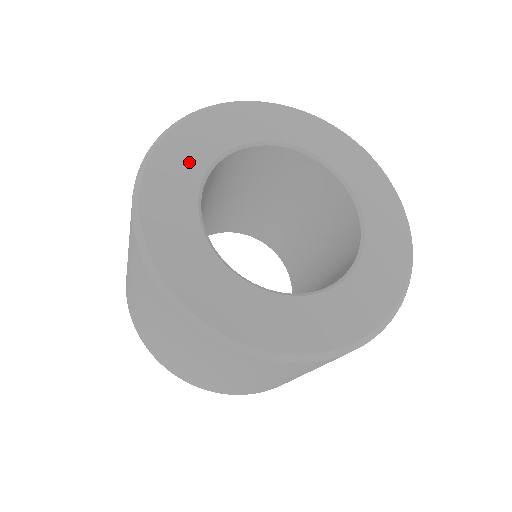
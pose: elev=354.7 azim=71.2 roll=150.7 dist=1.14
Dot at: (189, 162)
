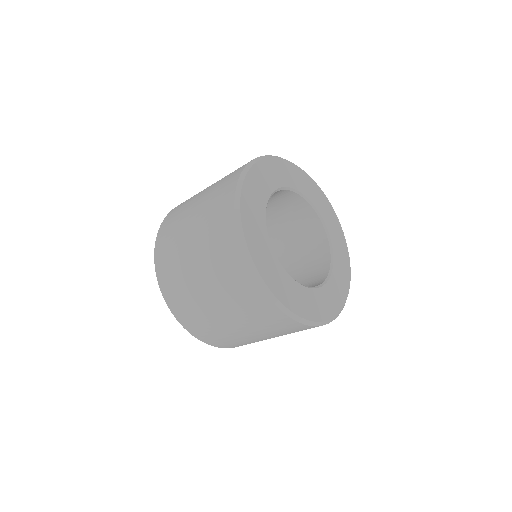
Dot at: (265, 250)
